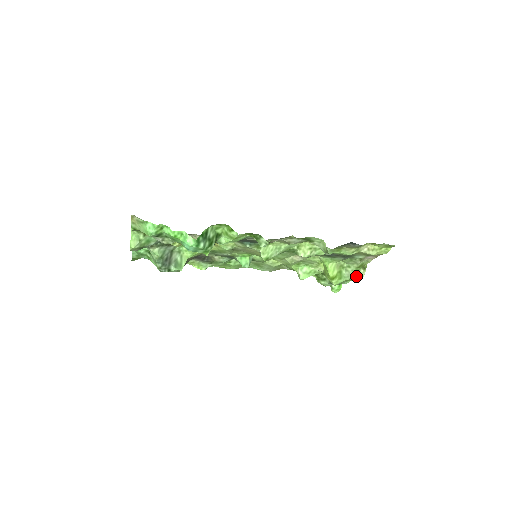
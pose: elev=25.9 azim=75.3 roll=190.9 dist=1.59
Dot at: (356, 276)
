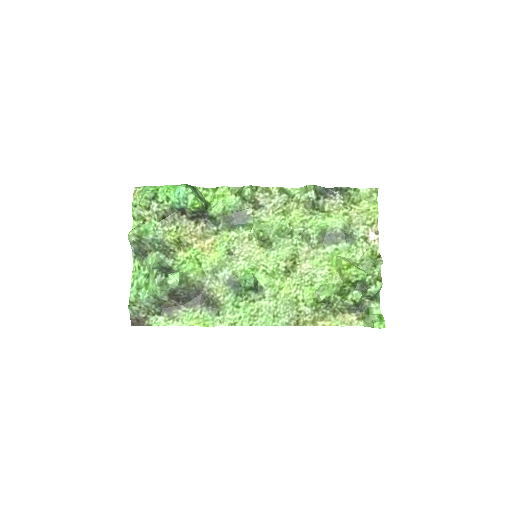
Dot at: (376, 268)
